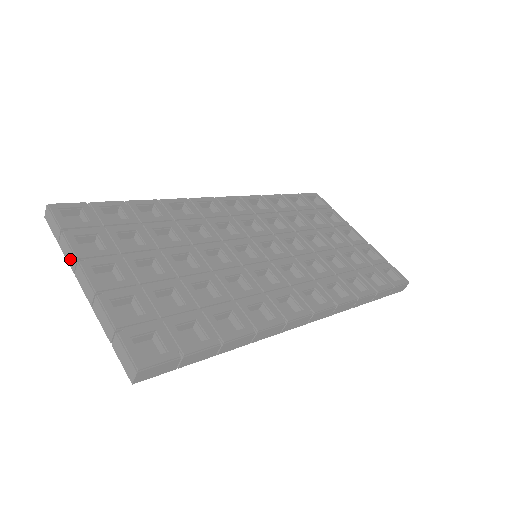
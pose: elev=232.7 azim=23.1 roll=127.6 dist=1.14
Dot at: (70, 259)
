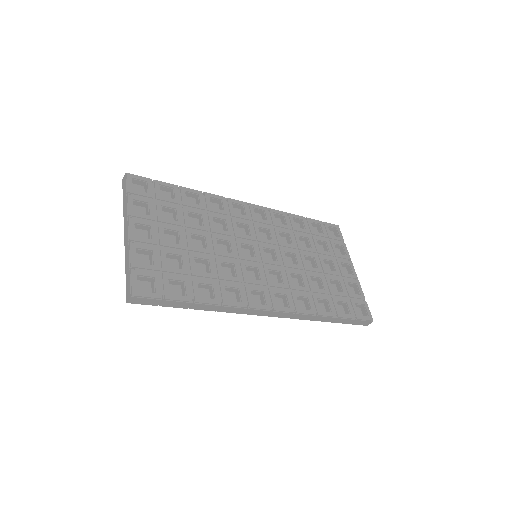
Dot at: (125, 213)
